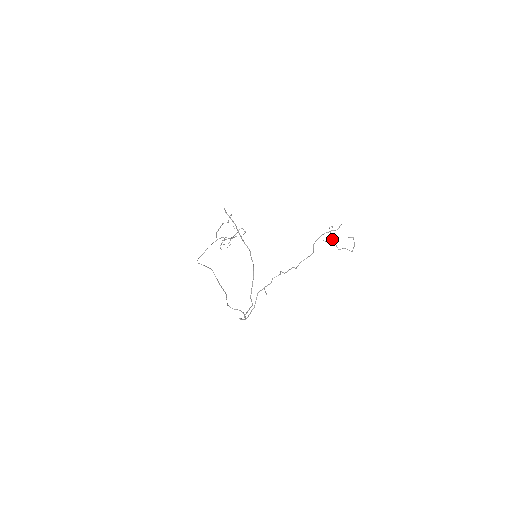
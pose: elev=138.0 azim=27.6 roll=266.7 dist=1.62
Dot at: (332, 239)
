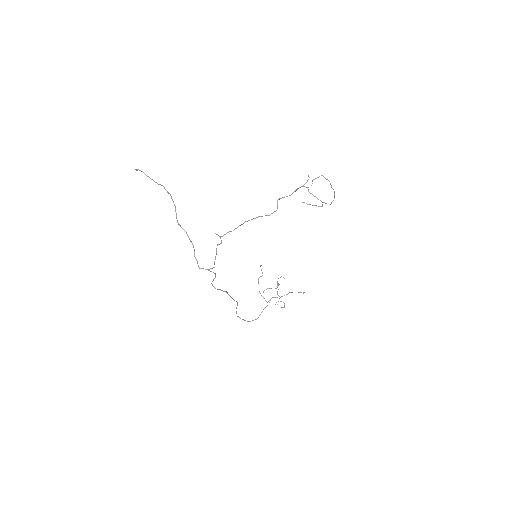
Dot at: occluded
